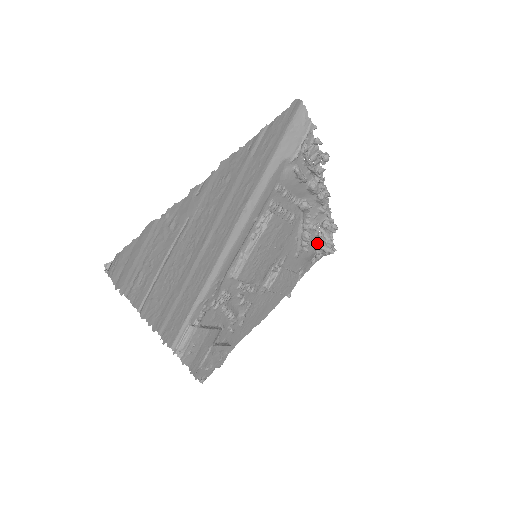
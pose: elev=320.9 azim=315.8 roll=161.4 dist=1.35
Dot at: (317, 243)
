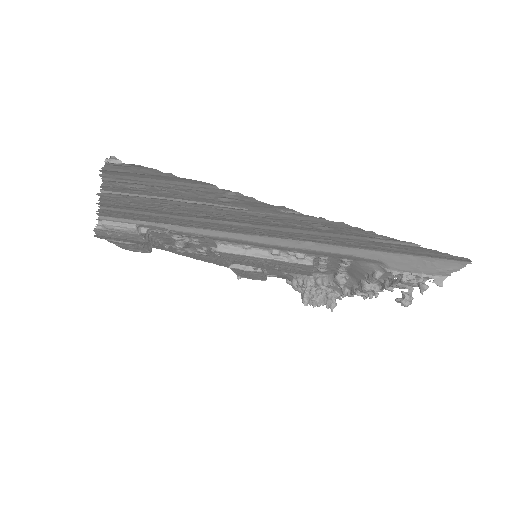
Dot at: (308, 288)
